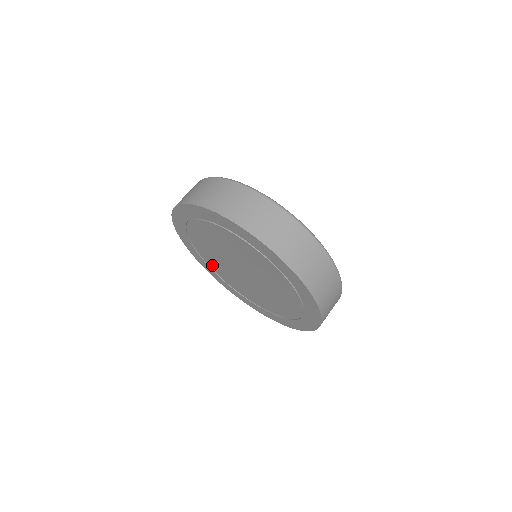
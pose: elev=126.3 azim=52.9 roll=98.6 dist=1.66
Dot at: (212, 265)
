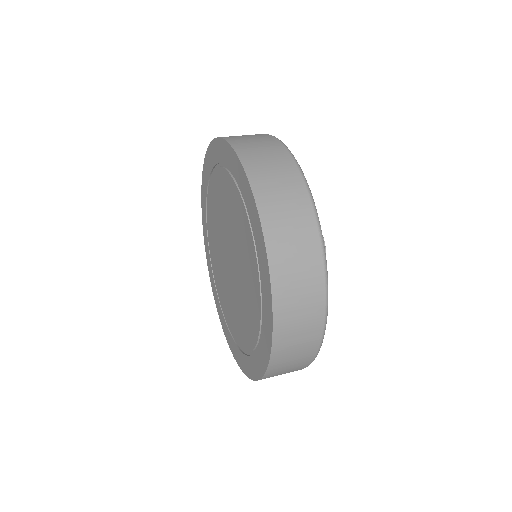
Dot at: (221, 298)
